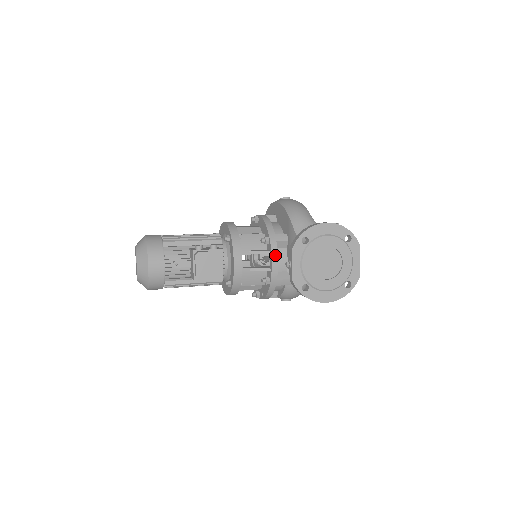
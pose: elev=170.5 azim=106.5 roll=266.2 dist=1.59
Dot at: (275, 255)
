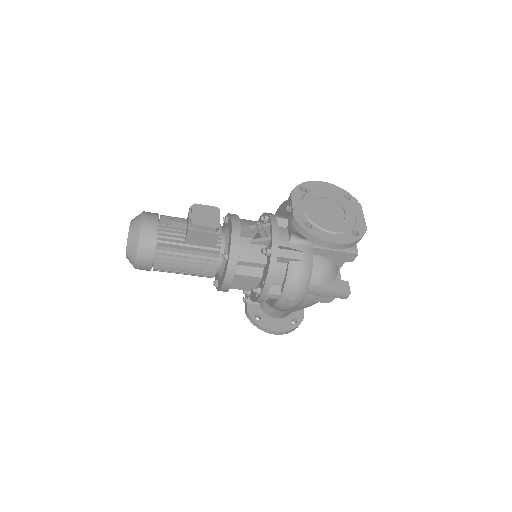
Dot at: (275, 224)
